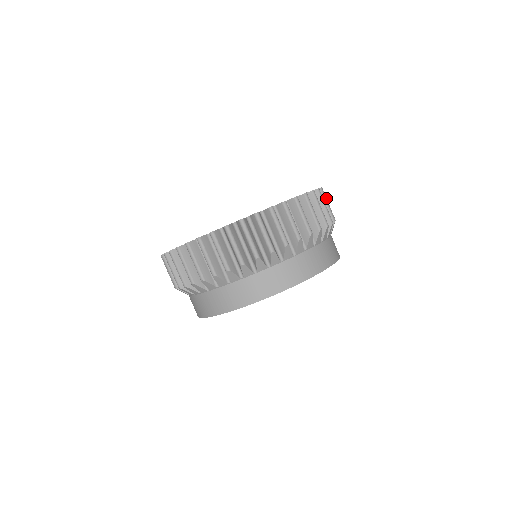
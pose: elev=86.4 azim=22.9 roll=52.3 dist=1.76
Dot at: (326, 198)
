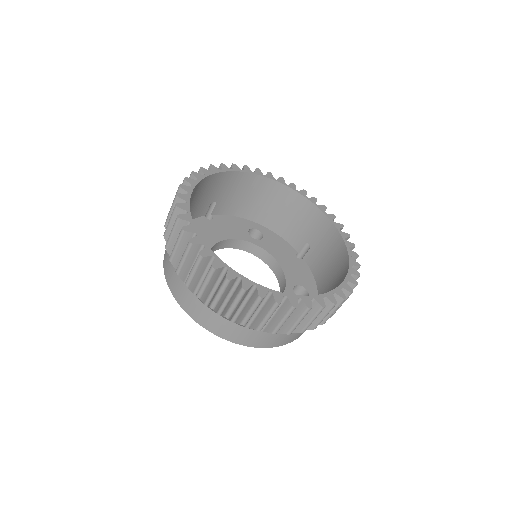
Dot at: (328, 312)
